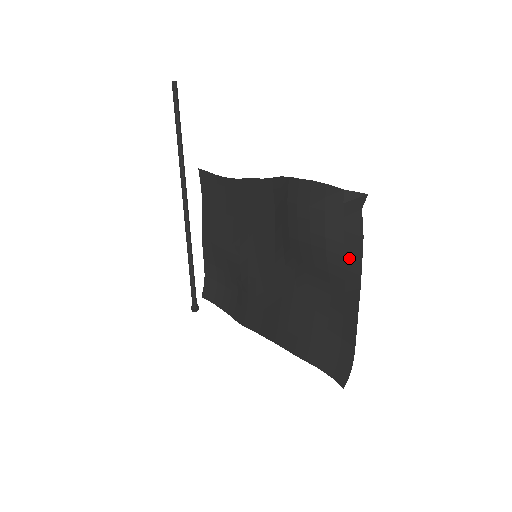
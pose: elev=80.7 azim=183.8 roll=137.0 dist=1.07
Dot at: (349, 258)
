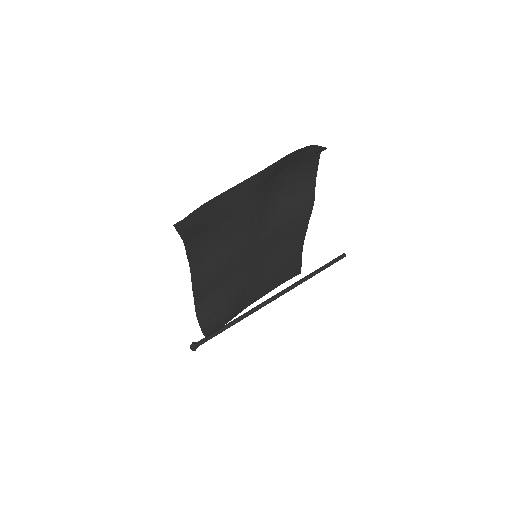
Dot at: (279, 165)
